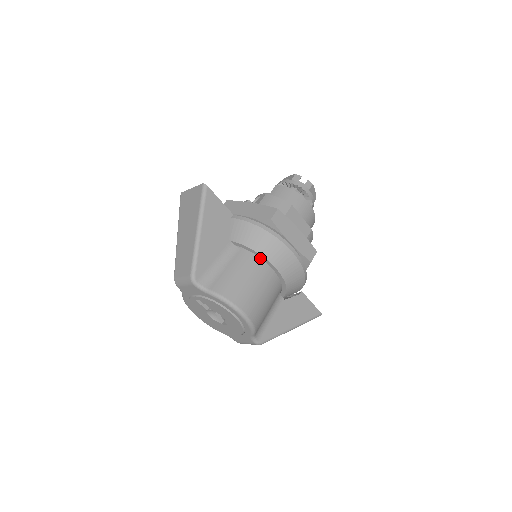
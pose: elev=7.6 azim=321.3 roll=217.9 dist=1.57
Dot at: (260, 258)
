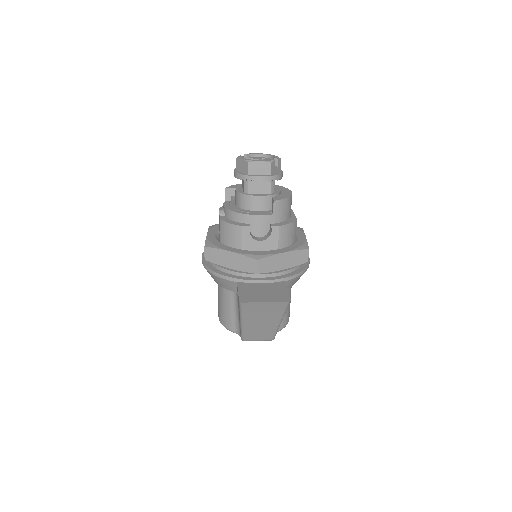
Dot at: occluded
